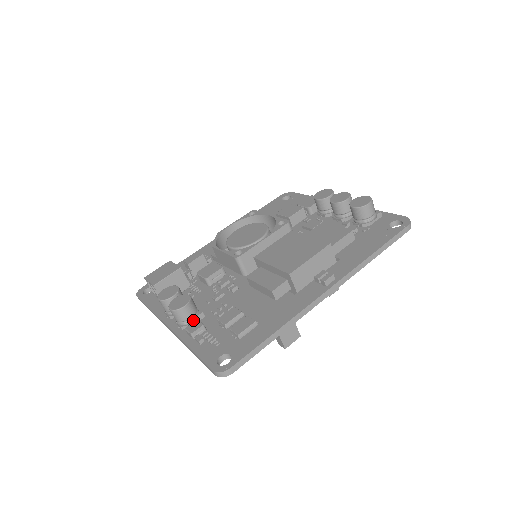
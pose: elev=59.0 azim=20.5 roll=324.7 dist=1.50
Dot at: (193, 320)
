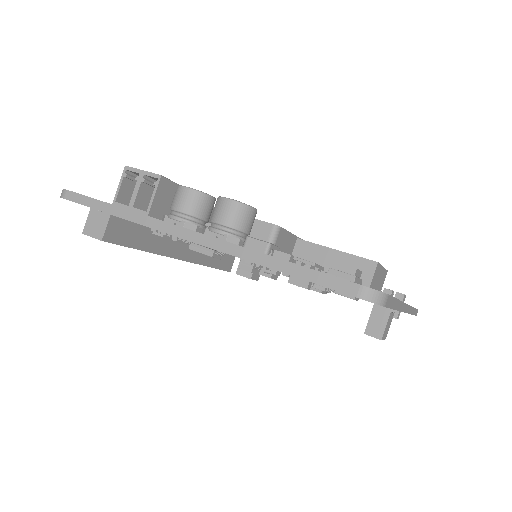
Dot at: occluded
